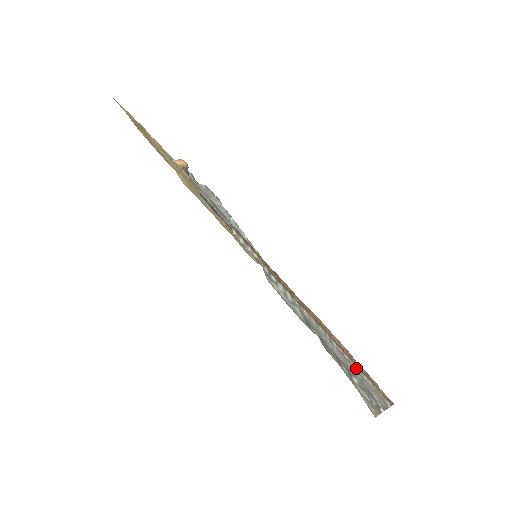
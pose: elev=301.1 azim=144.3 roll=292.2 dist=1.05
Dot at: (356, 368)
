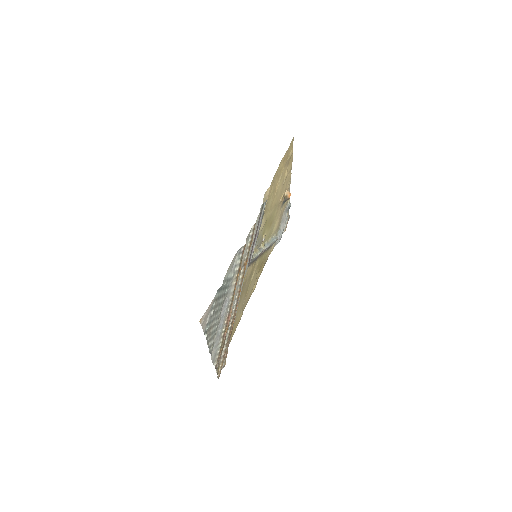
Dot at: (223, 331)
